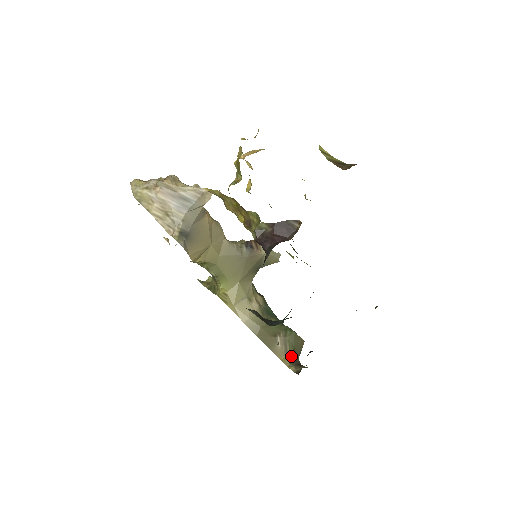
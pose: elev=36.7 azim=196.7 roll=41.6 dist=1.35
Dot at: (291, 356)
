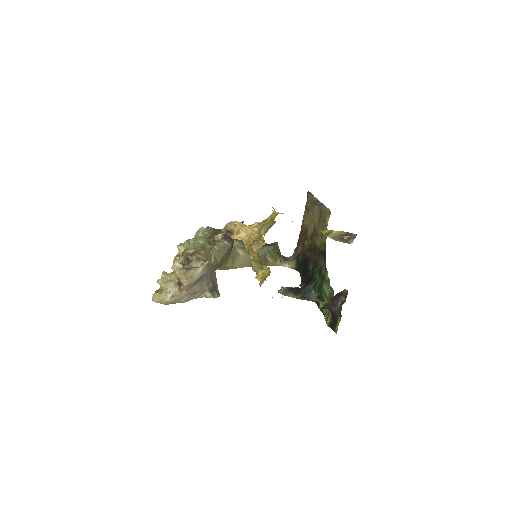
Dot at: (280, 259)
